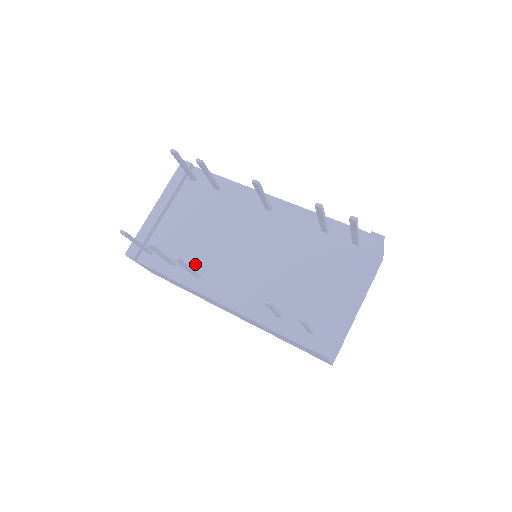
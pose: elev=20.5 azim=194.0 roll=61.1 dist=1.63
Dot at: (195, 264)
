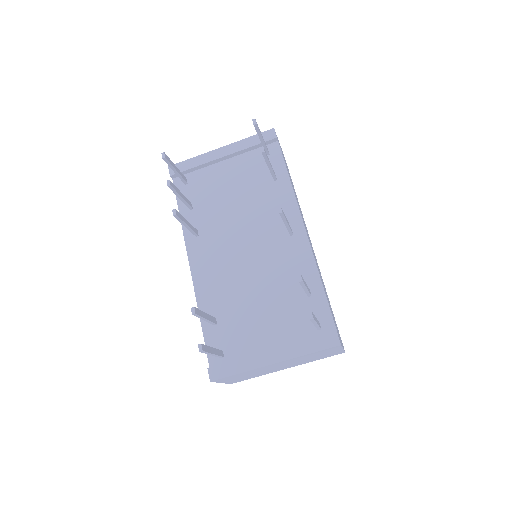
Dot at: (204, 222)
